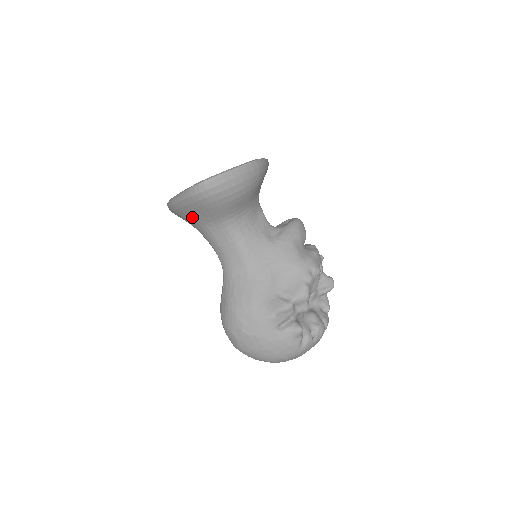
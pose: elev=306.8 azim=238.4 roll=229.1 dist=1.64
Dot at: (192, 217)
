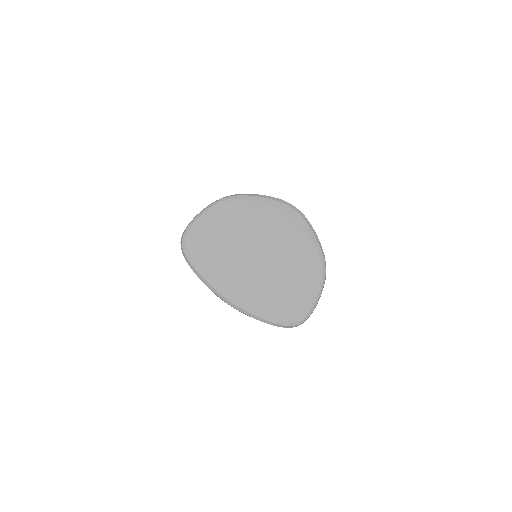
Dot at: occluded
